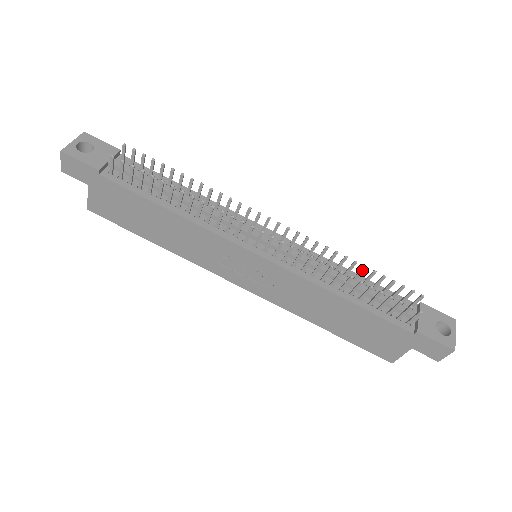
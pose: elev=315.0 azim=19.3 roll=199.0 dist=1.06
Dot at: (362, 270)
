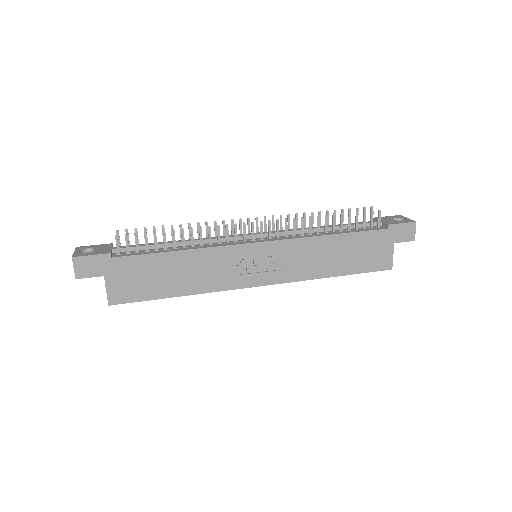
Dot at: (327, 215)
